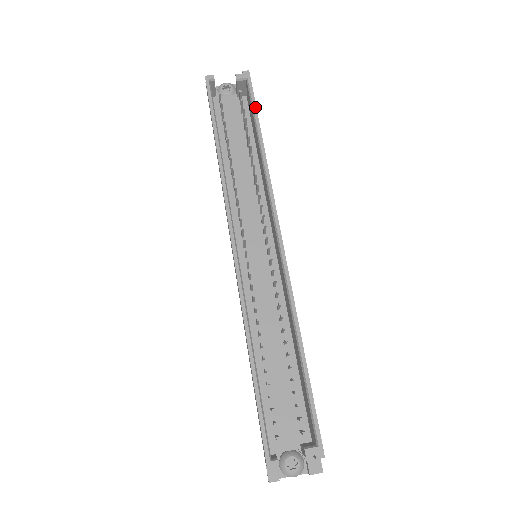
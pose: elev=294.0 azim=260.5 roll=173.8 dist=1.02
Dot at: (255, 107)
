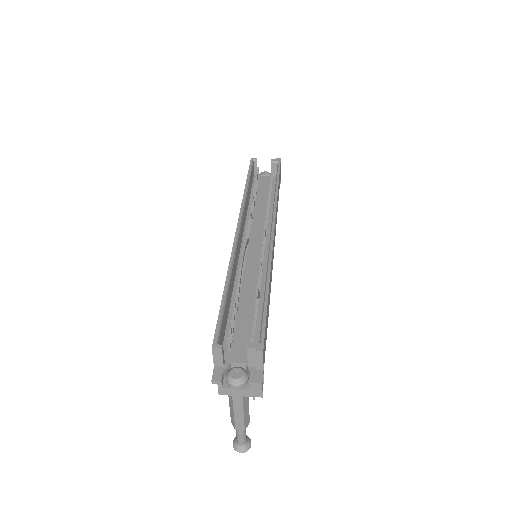
Dot at: (279, 172)
